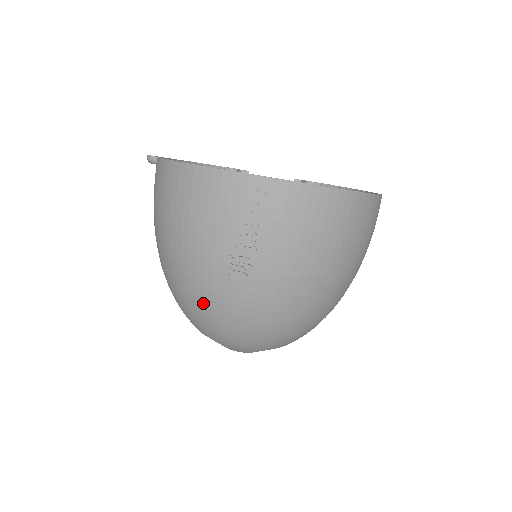
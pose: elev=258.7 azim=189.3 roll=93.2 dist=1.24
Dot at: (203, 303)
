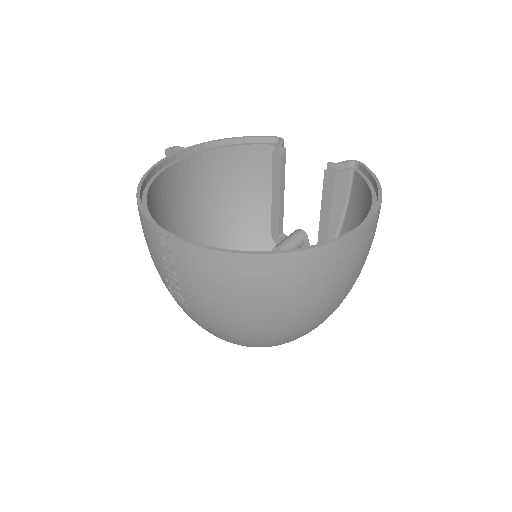
Dot at: occluded
